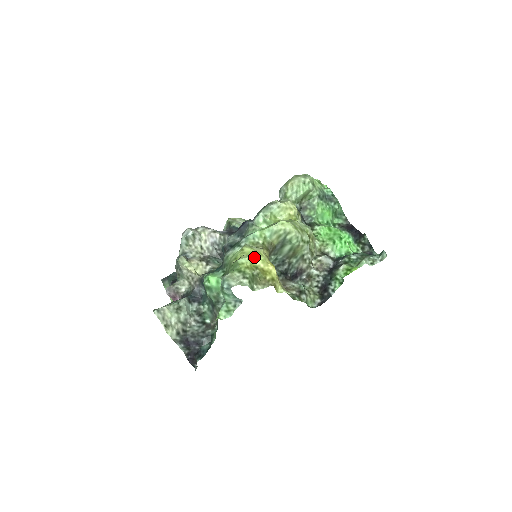
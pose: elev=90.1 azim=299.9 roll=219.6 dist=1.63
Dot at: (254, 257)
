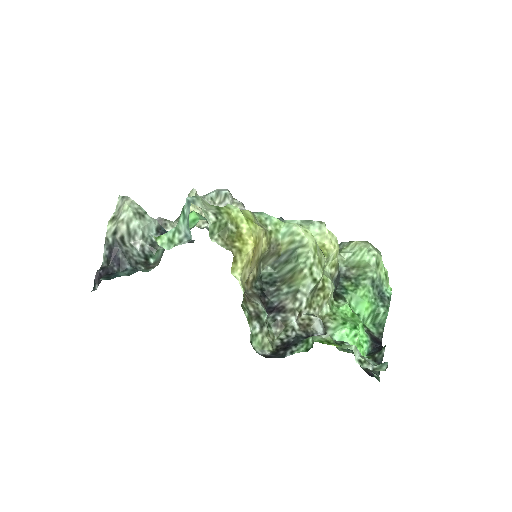
Dot at: (246, 217)
